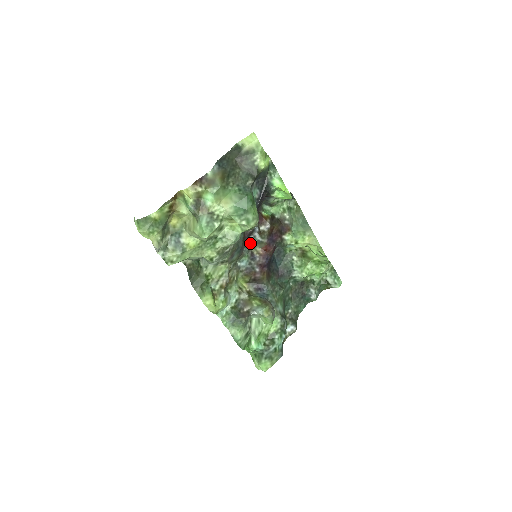
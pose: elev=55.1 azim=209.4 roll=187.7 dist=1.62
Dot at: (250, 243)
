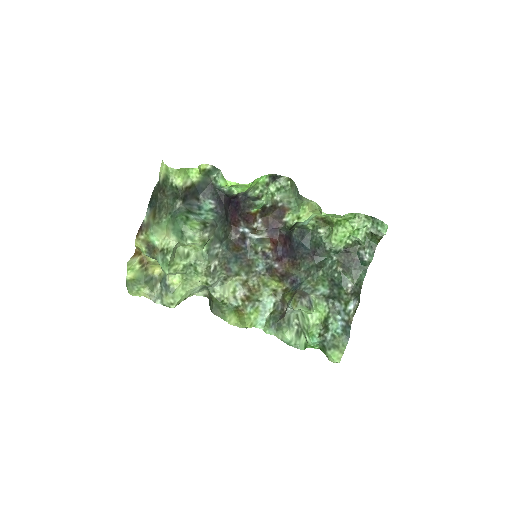
Dot at: (251, 246)
